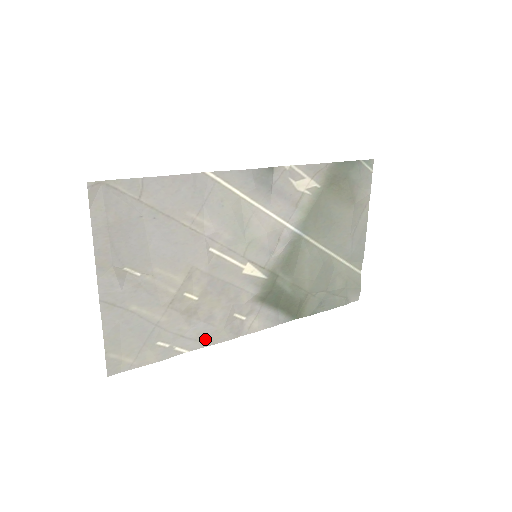
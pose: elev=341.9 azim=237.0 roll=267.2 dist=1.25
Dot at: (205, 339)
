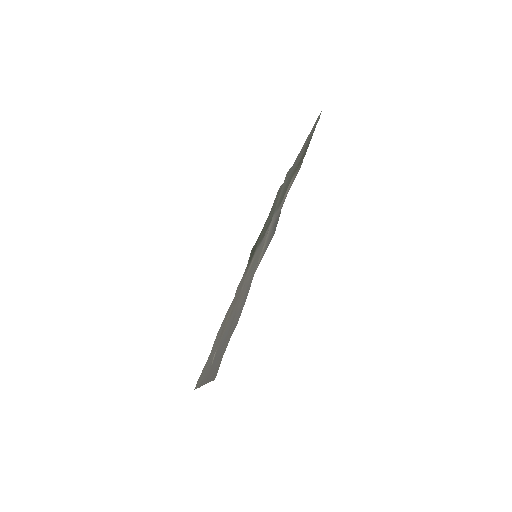
Dot at: (226, 315)
